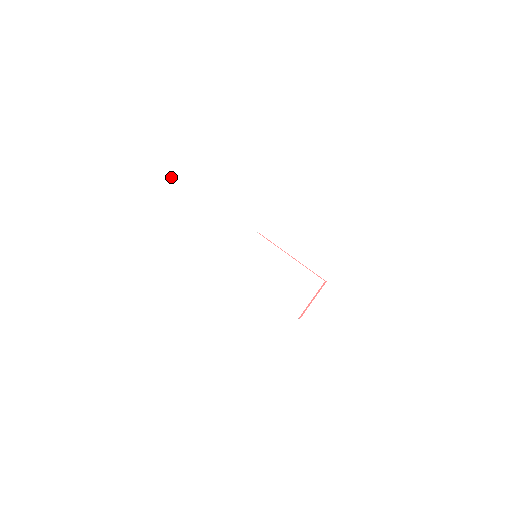
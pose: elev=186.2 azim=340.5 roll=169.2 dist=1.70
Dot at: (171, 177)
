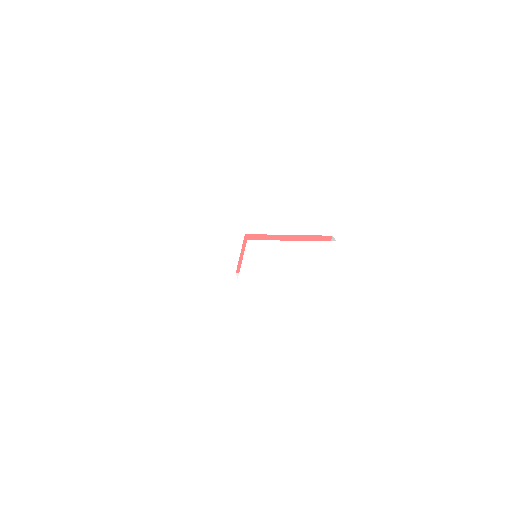
Dot at: (100, 244)
